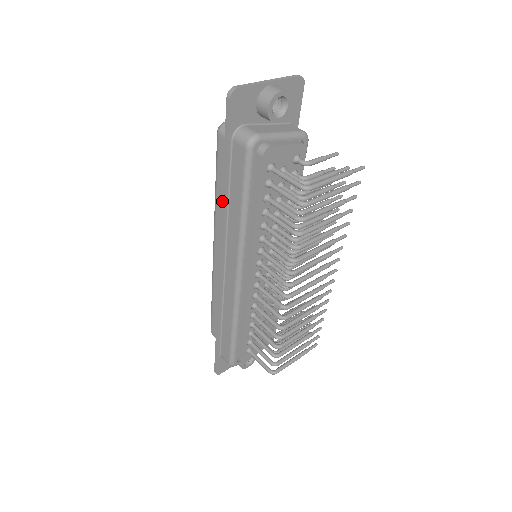
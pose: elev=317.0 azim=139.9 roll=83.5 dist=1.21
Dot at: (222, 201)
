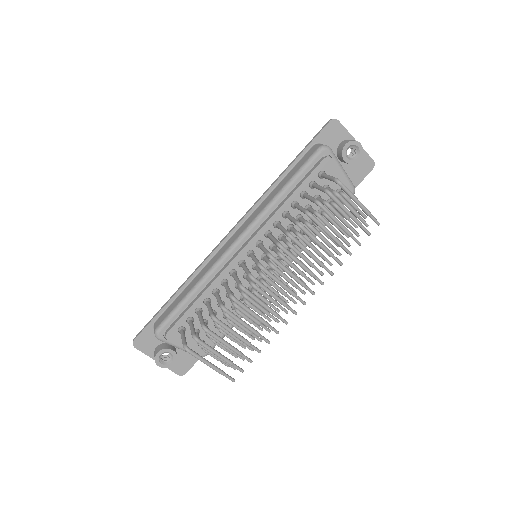
Dot at: (274, 182)
